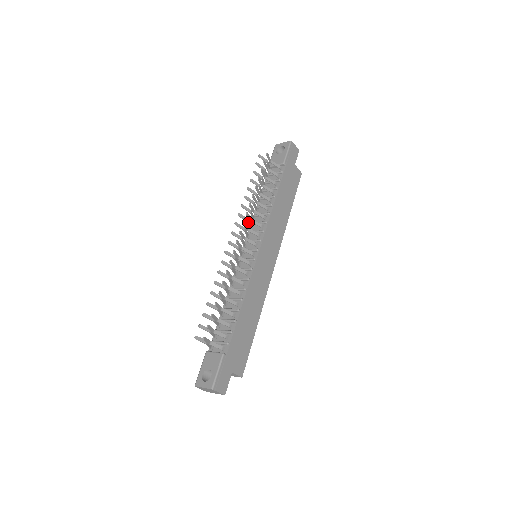
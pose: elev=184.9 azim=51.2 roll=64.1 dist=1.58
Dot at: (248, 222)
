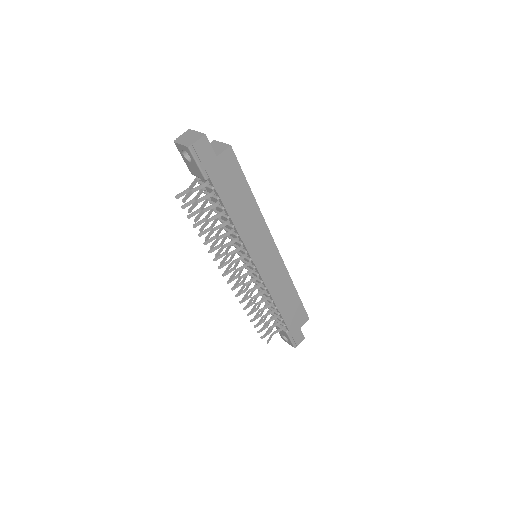
Dot at: (227, 252)
